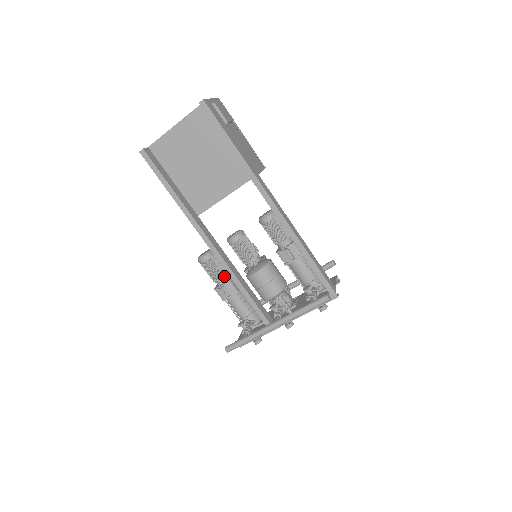
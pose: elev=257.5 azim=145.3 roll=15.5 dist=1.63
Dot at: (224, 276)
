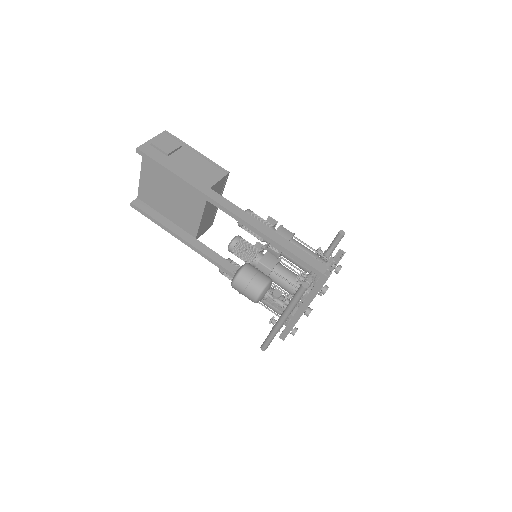
Dot at: occluded
